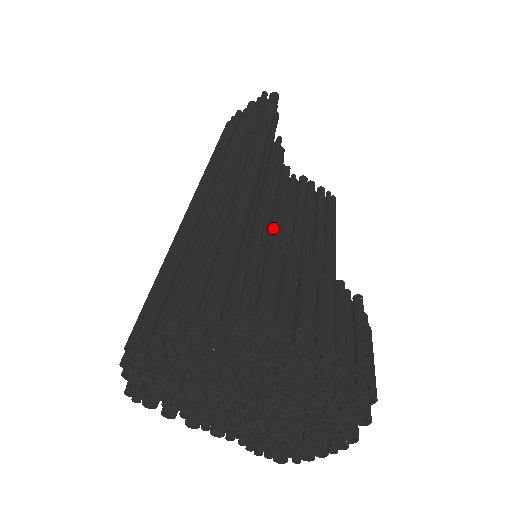
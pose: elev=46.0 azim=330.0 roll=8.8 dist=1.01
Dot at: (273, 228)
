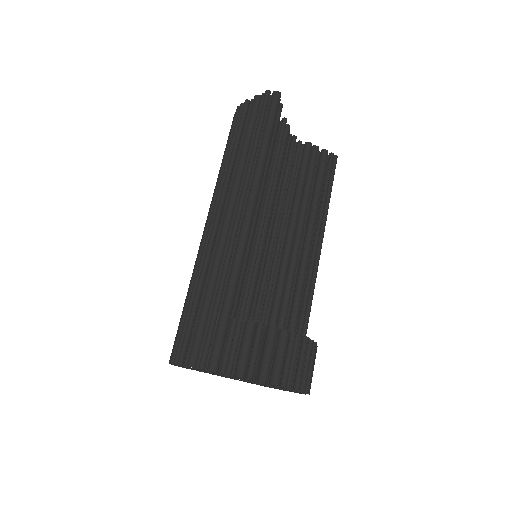
Dot at: (272, 223)
